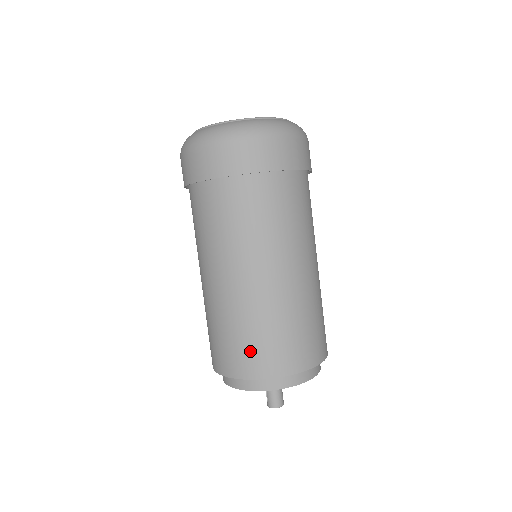
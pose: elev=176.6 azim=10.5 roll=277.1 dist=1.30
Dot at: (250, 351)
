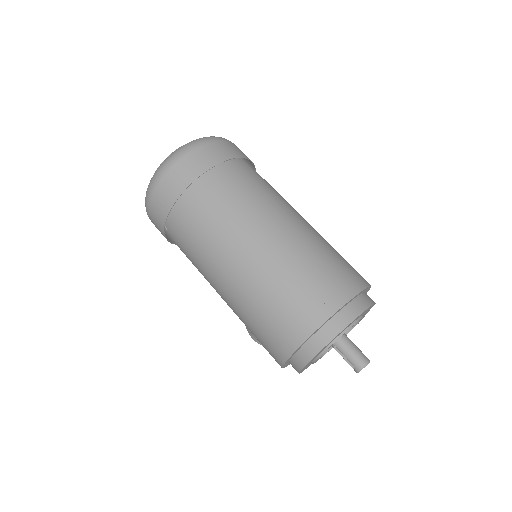
Dot at: (303, 301)
